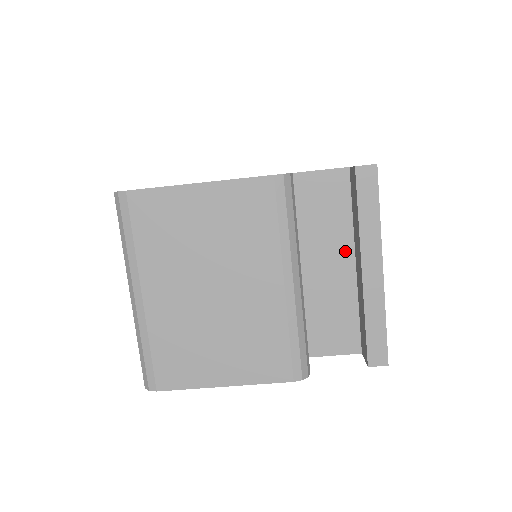
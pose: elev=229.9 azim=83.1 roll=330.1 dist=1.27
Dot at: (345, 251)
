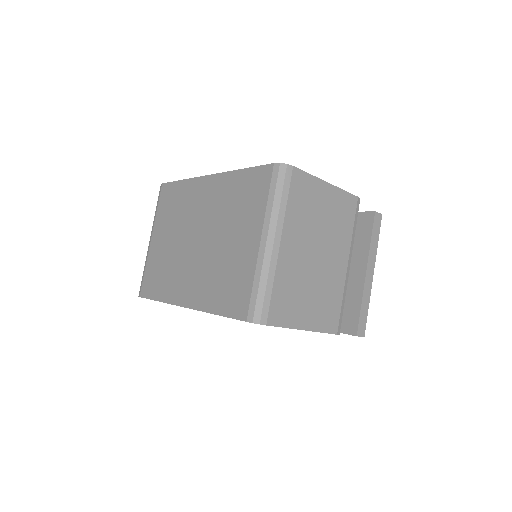
Dot at: occluded
